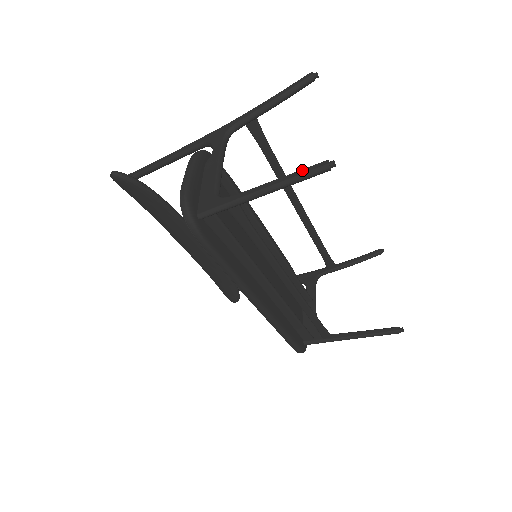
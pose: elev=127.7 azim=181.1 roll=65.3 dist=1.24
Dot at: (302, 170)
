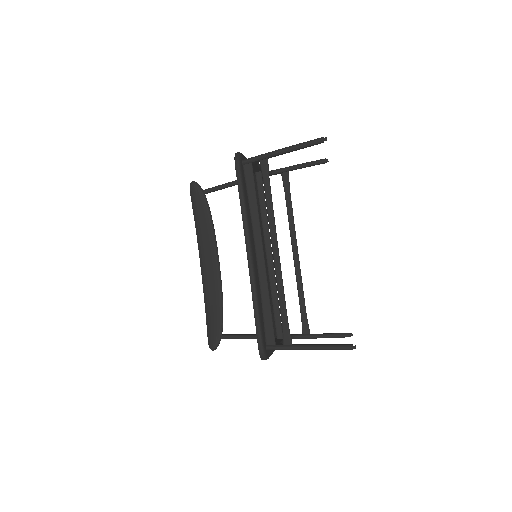
Dot at: (309, 141)
